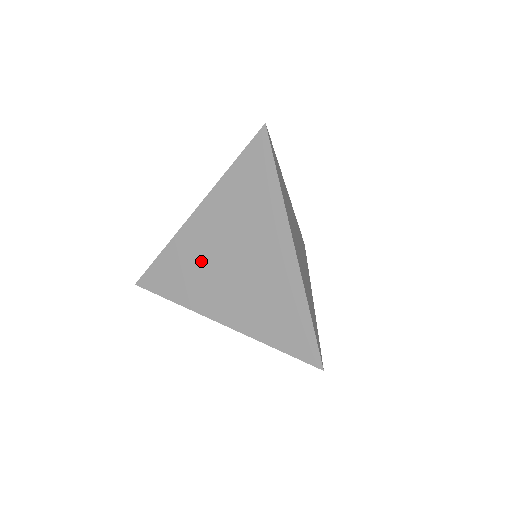
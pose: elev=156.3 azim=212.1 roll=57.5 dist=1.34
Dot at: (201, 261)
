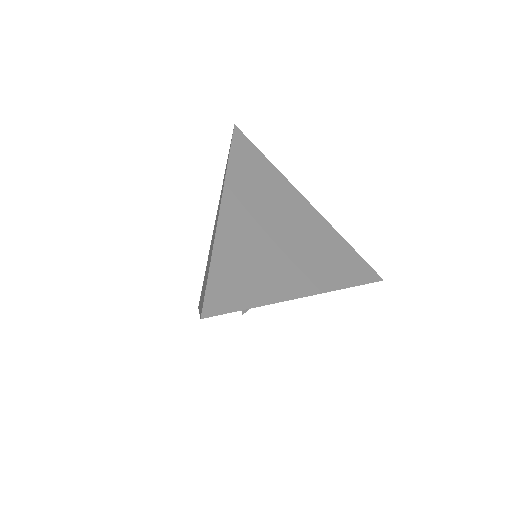
Dot at: occluded
